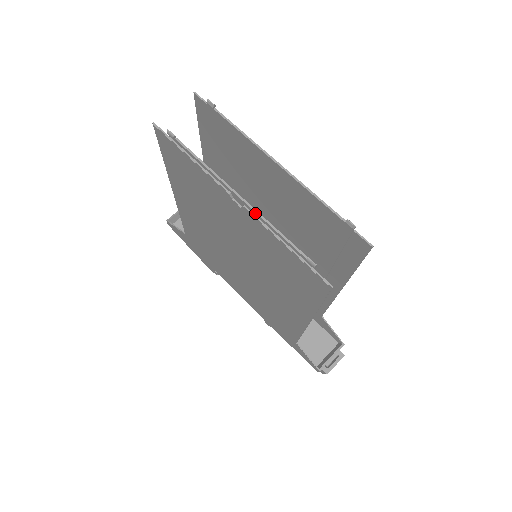
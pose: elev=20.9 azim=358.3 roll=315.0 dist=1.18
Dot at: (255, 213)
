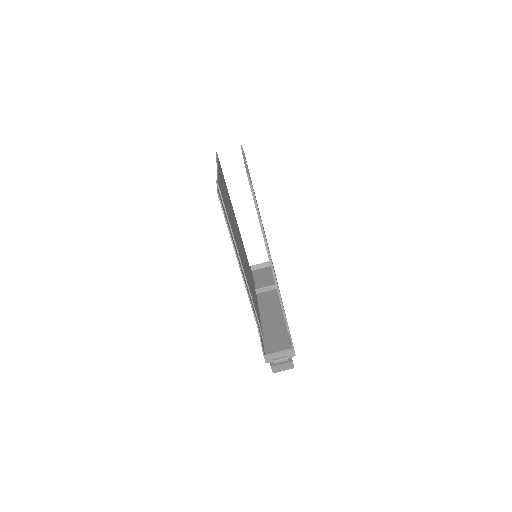
Dot at: (217, 172)
